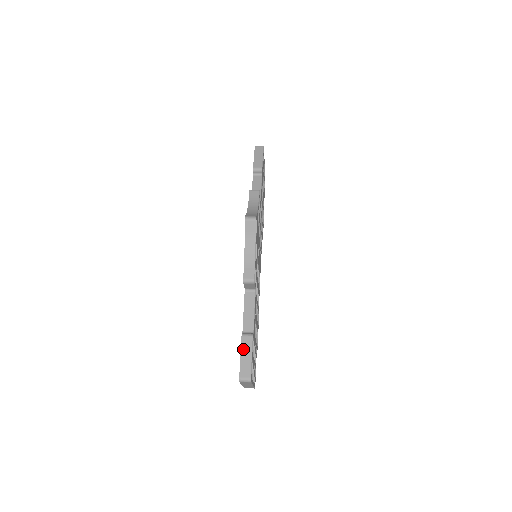
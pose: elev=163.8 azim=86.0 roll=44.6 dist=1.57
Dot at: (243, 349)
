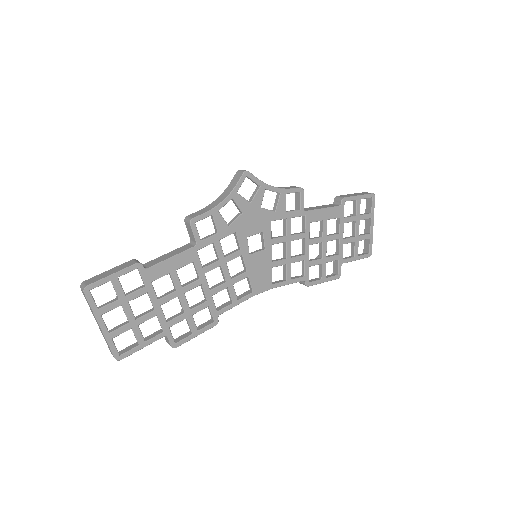
Dot at: (118, 267)
